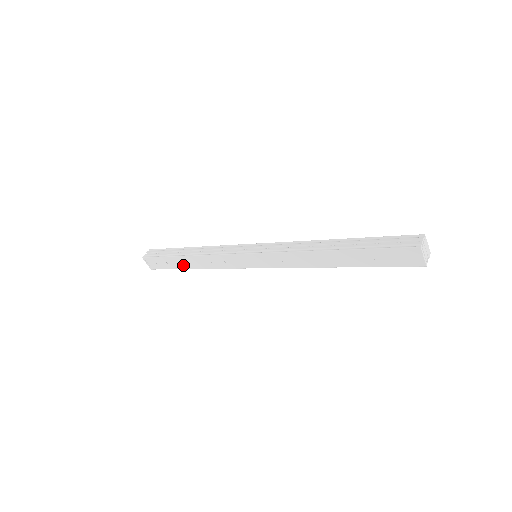
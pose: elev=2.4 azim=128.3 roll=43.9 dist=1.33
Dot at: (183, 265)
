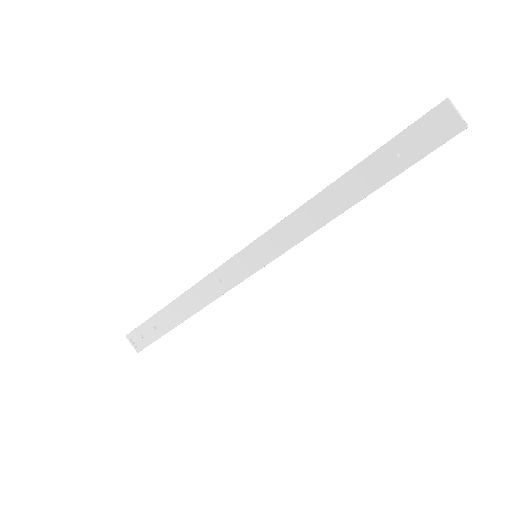
Dot at: (173, 320)
